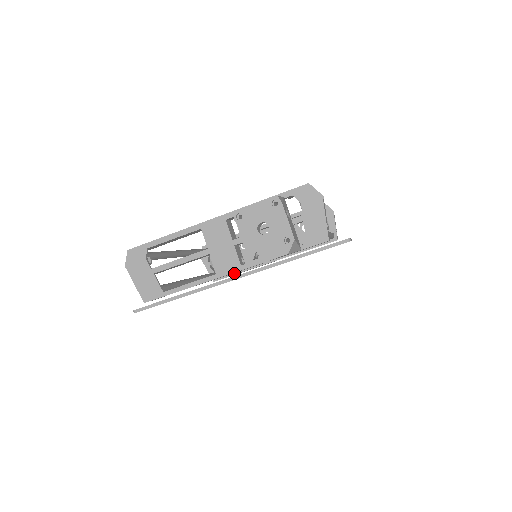
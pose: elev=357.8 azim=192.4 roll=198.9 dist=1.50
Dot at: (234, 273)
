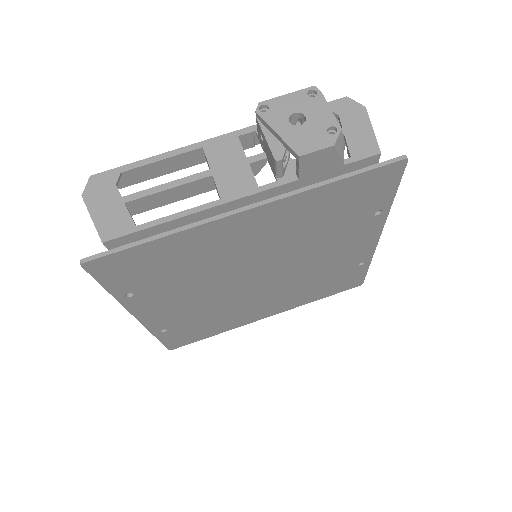
Dot at: occluded
